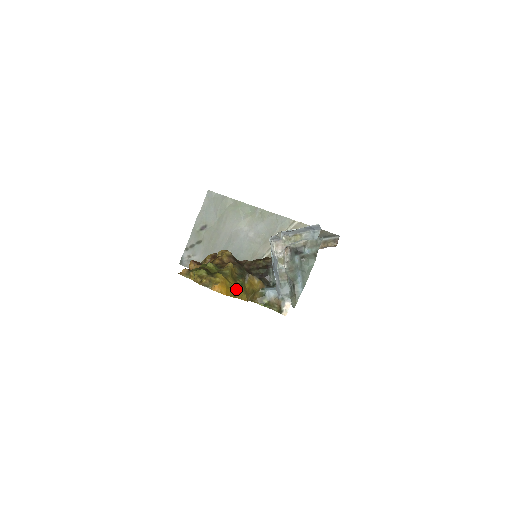
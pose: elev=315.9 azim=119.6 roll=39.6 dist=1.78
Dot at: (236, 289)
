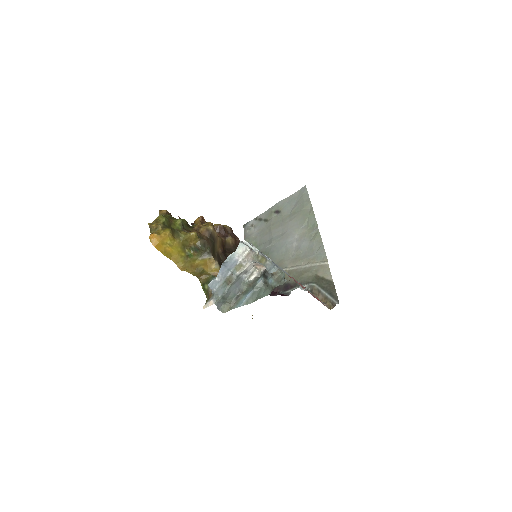
Dot at: (176, 253)
